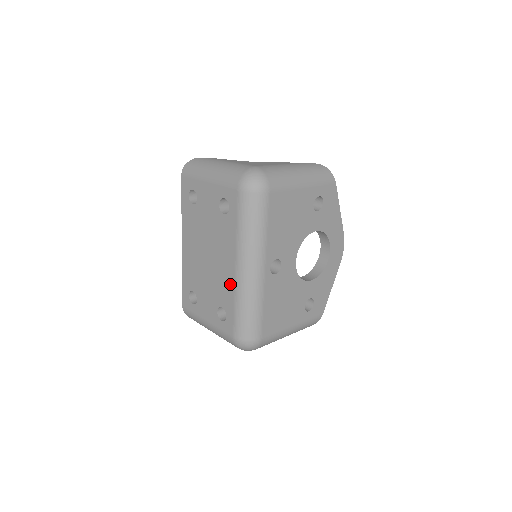
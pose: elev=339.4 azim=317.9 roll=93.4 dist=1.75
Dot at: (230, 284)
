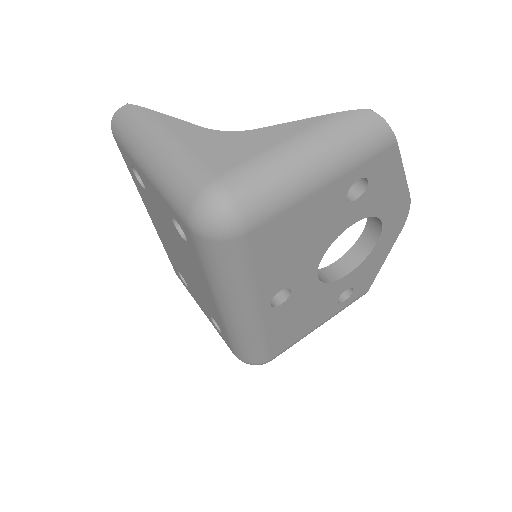
Dot at: (216, 313)
